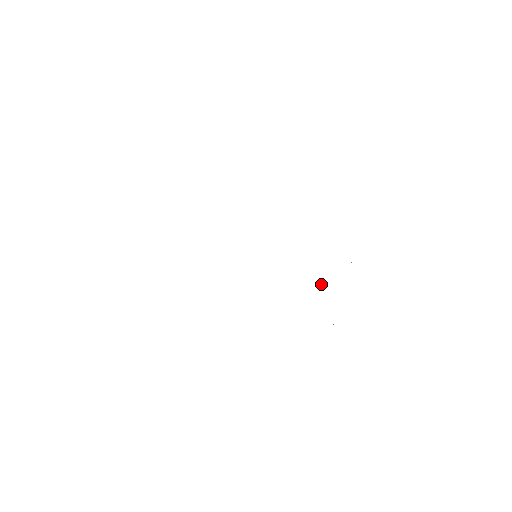
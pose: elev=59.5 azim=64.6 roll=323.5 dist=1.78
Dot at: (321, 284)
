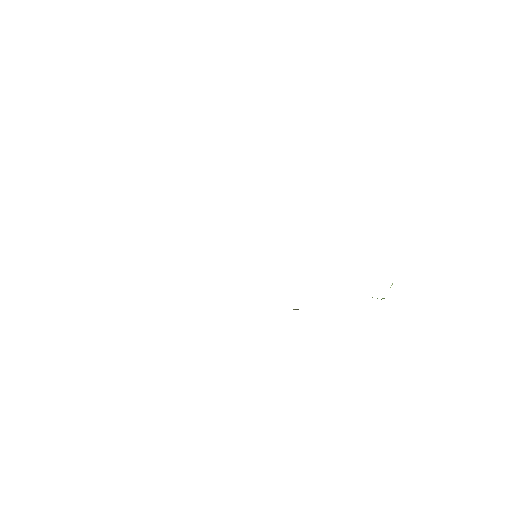
Dot at: occluded
